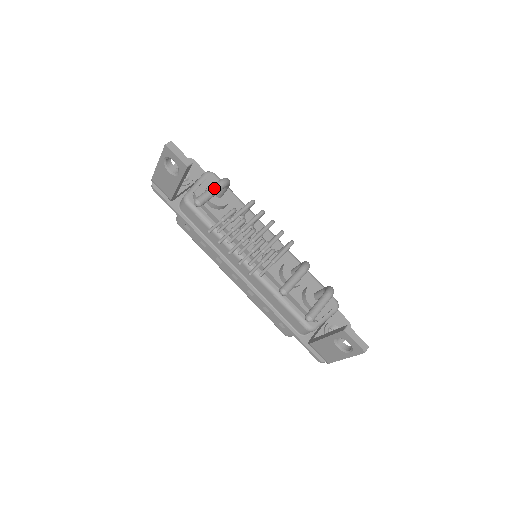
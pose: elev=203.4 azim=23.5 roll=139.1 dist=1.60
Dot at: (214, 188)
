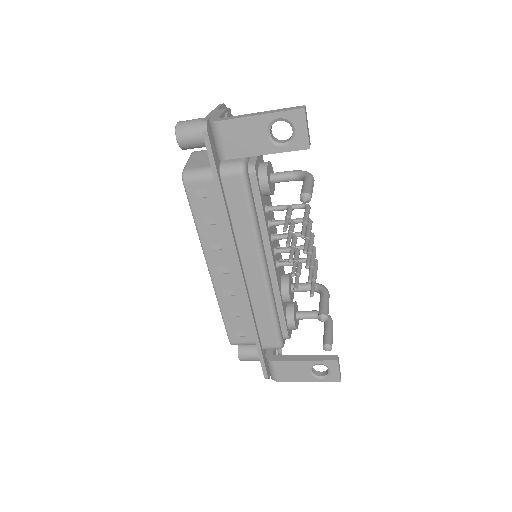
Dot at: (313, 184)
